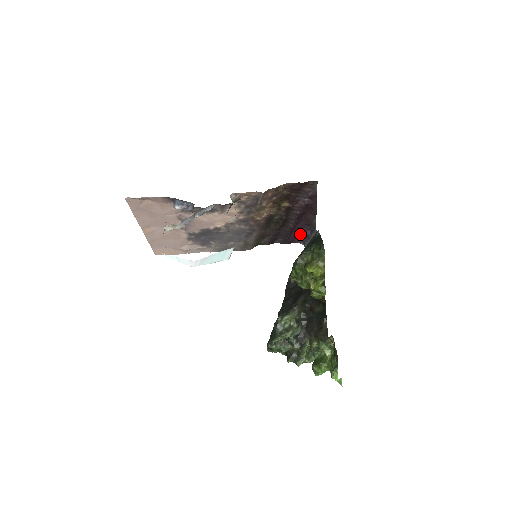
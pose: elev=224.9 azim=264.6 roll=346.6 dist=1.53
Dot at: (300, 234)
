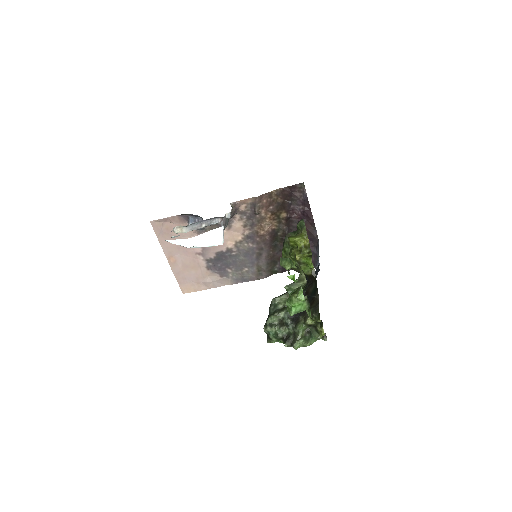
Dot at: occluded
